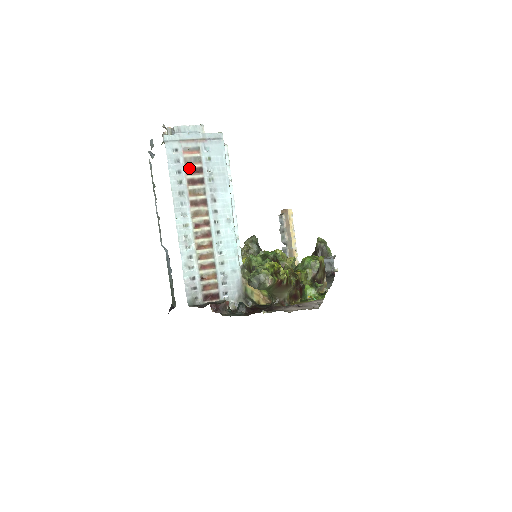
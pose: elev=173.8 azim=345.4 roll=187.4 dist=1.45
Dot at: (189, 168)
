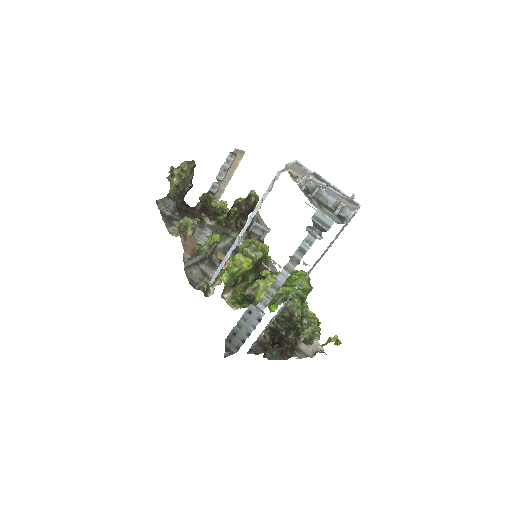
Dot at: occluded
